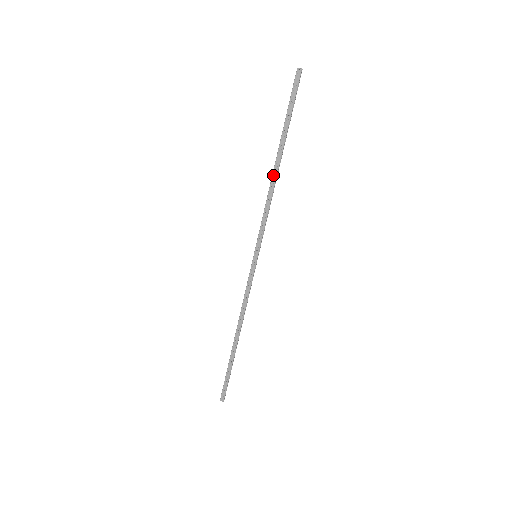
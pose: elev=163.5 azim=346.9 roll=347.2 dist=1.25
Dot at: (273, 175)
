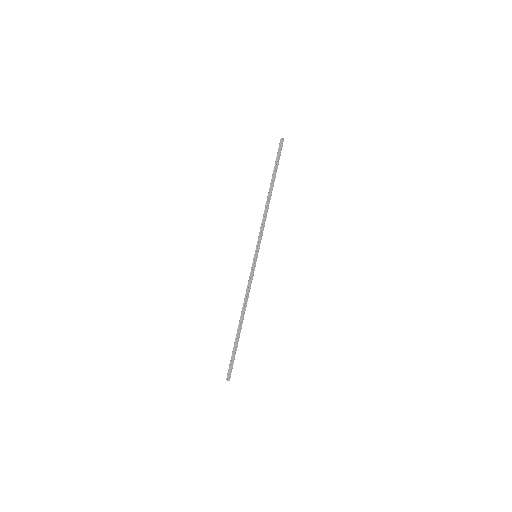
Dot at: (267, 200)
